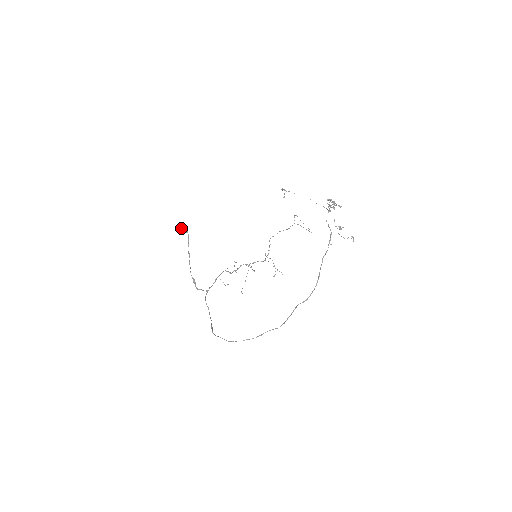
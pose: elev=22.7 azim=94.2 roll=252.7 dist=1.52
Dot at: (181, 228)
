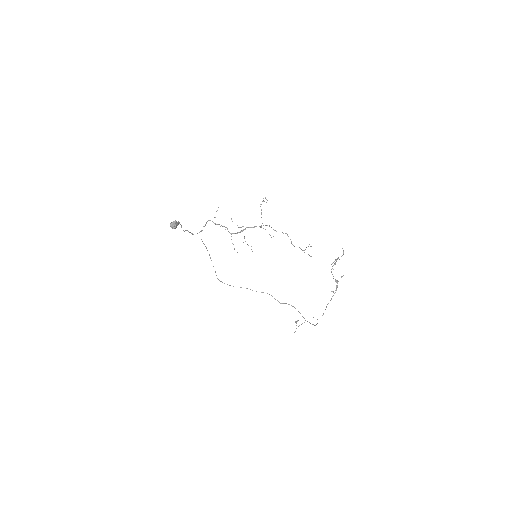
Dot at: occluded
